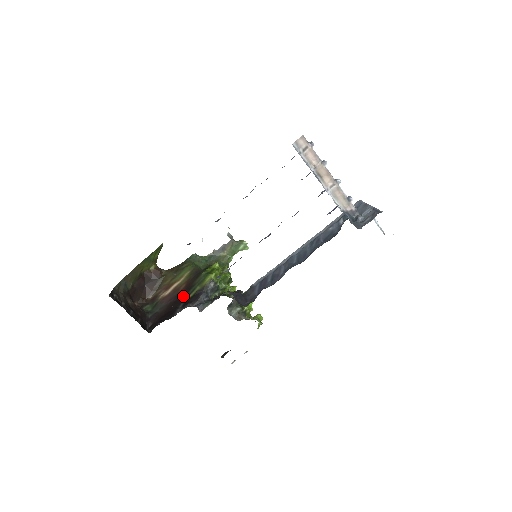
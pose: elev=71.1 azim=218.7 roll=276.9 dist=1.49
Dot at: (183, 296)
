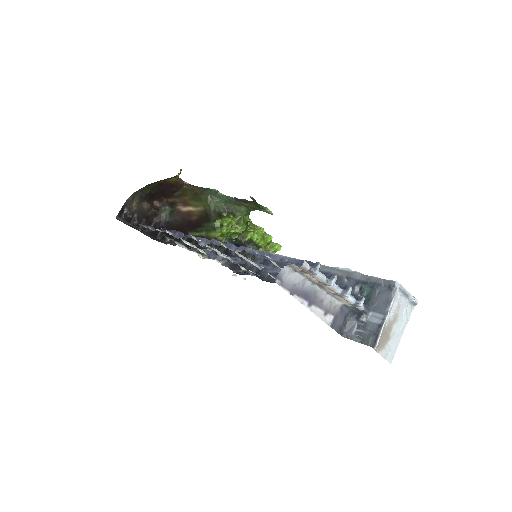
Dot at: (192, 228)
